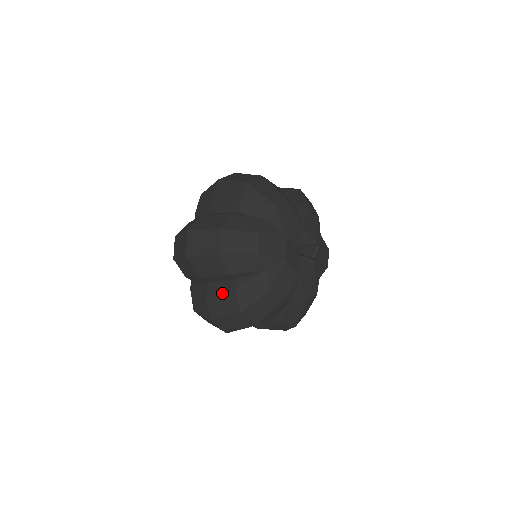
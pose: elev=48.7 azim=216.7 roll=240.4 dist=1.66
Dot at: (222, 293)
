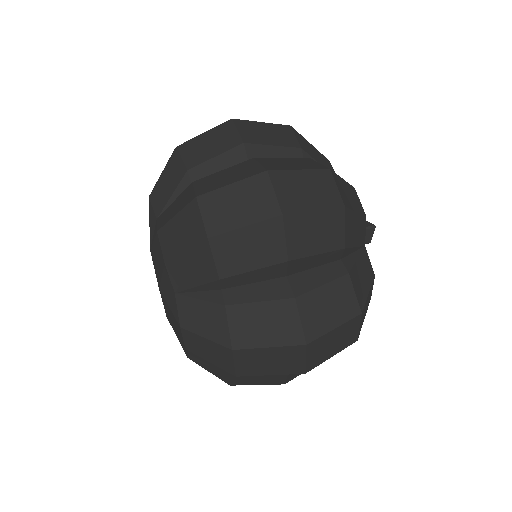
Dot at: occluded
